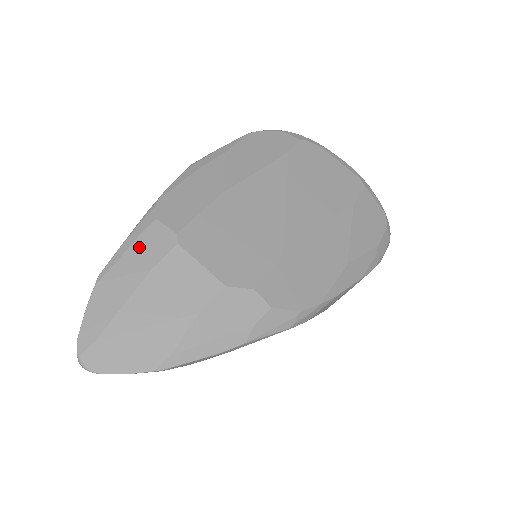
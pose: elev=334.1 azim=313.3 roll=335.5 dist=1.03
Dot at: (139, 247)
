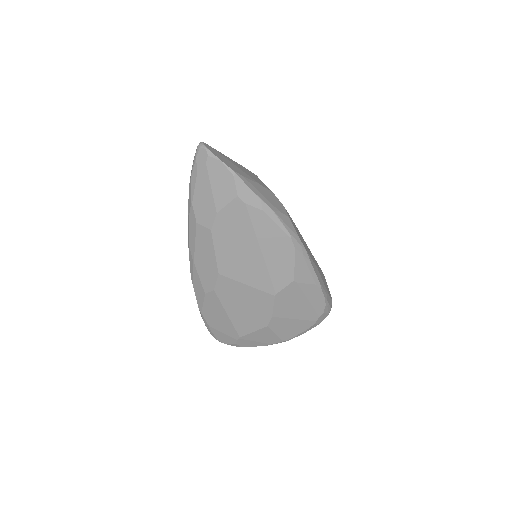
Dot at: occluded
